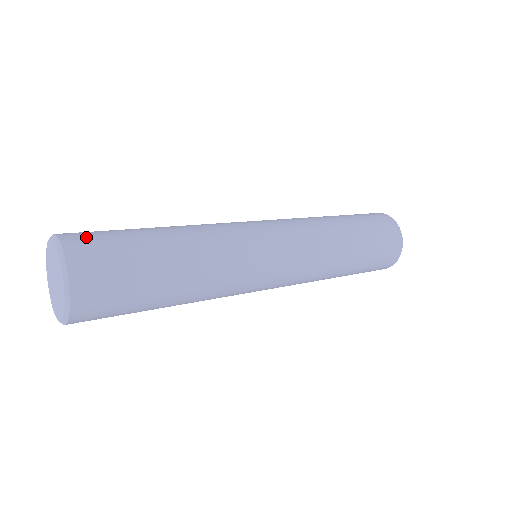
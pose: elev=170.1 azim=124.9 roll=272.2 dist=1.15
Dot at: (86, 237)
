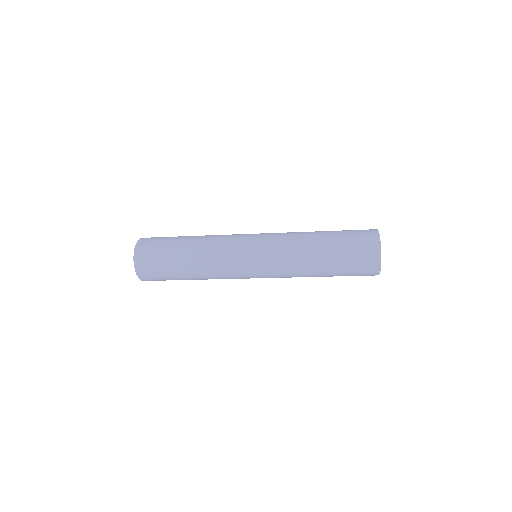
Dot at: (147, 251)
